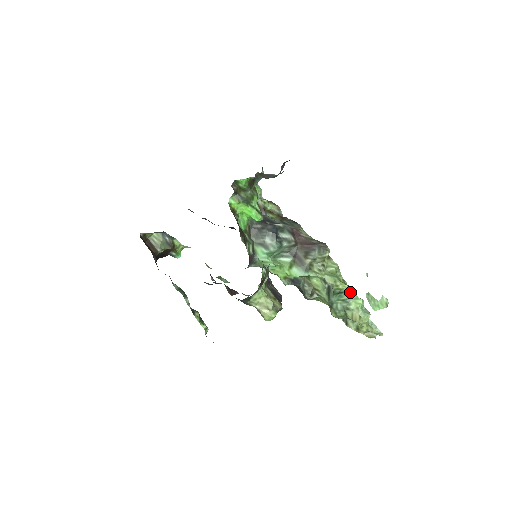
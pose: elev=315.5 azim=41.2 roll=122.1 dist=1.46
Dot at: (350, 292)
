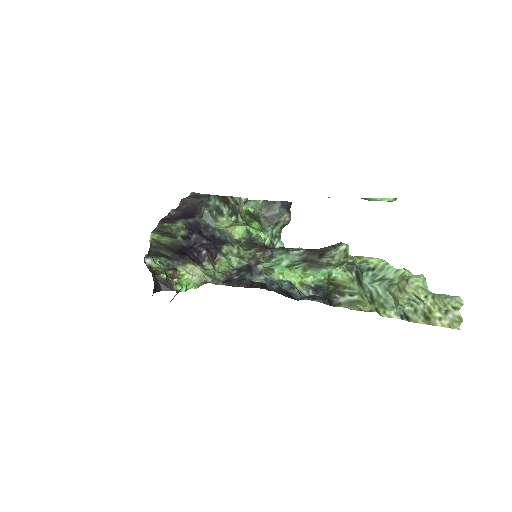
Dot at: (383, 264)
